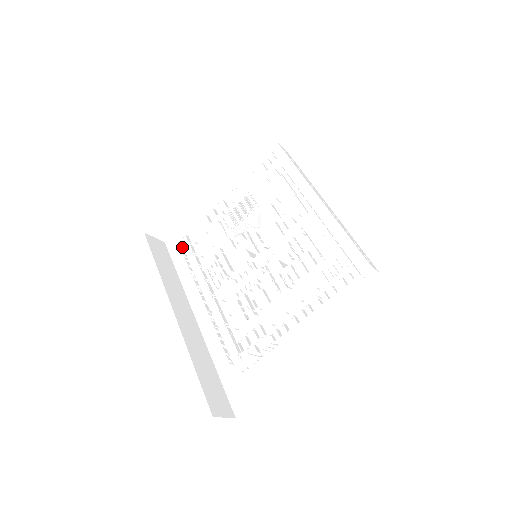
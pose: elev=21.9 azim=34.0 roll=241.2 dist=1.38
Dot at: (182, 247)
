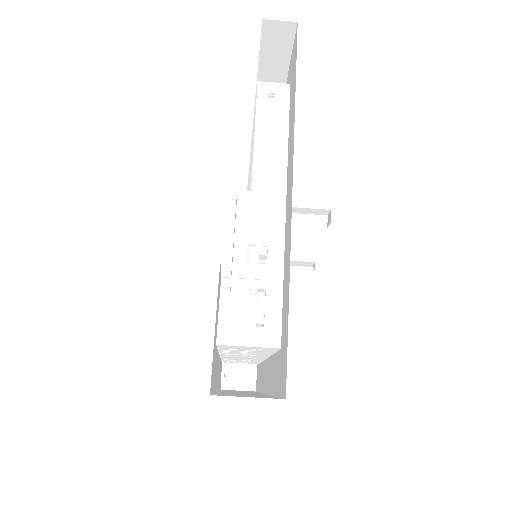
Dot at: occluded
